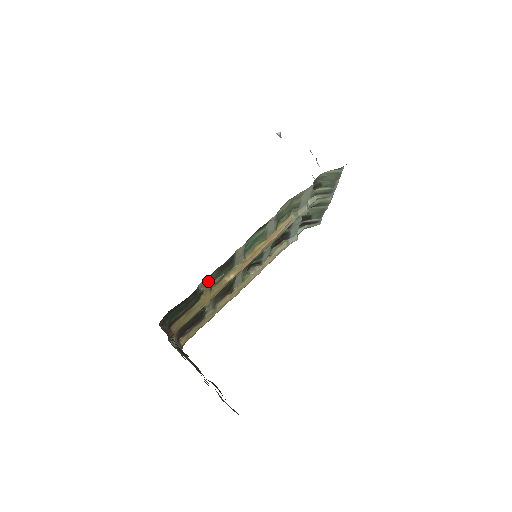
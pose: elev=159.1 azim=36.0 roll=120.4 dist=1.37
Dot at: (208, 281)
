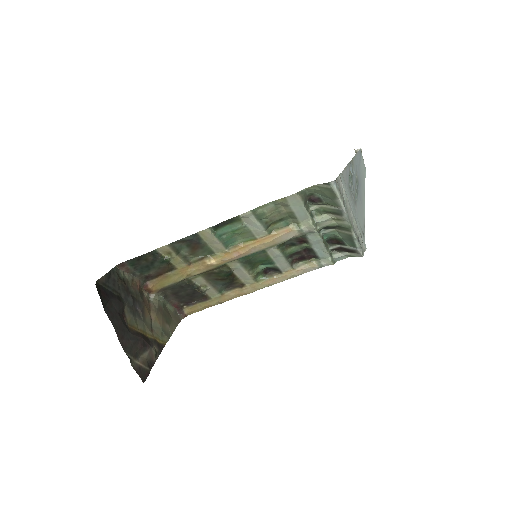
Dot at: (171, 251)
